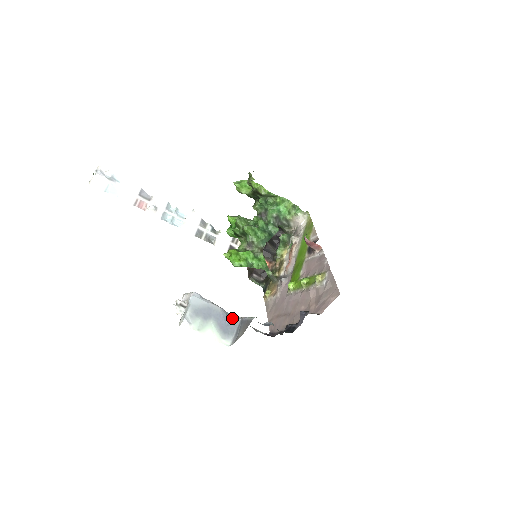
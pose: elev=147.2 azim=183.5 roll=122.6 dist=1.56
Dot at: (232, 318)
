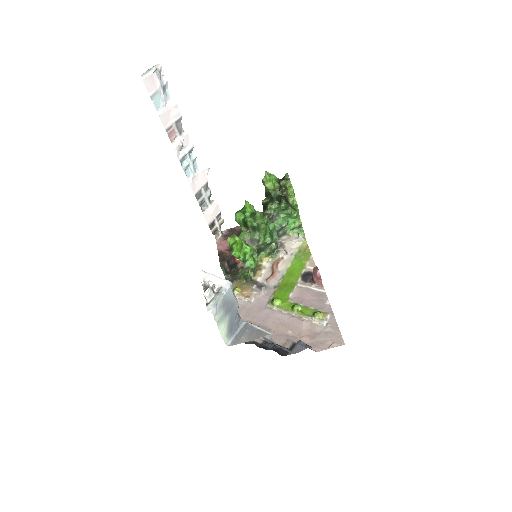
Dot at: (239, 318)
